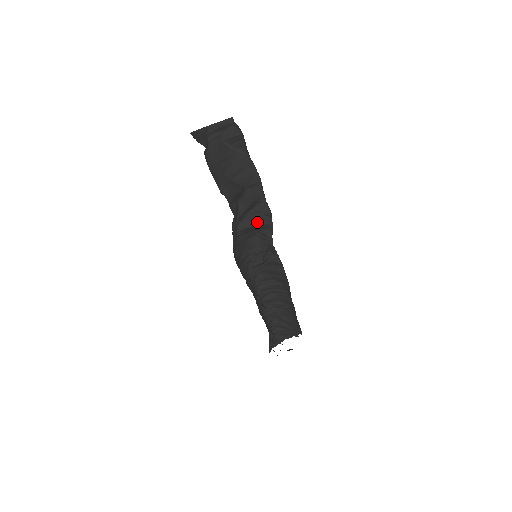
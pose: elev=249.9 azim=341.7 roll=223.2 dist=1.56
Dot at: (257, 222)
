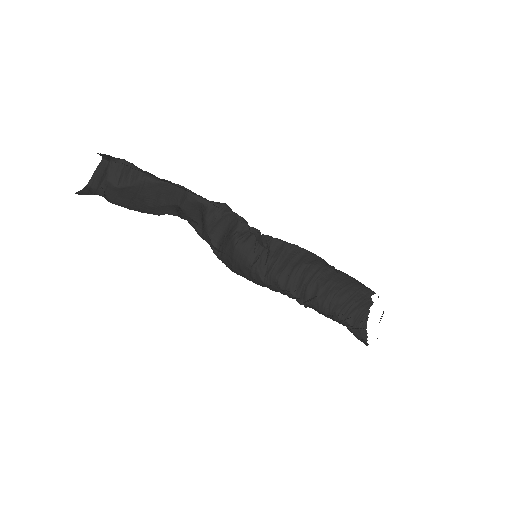
Dot at: (222, 225)
